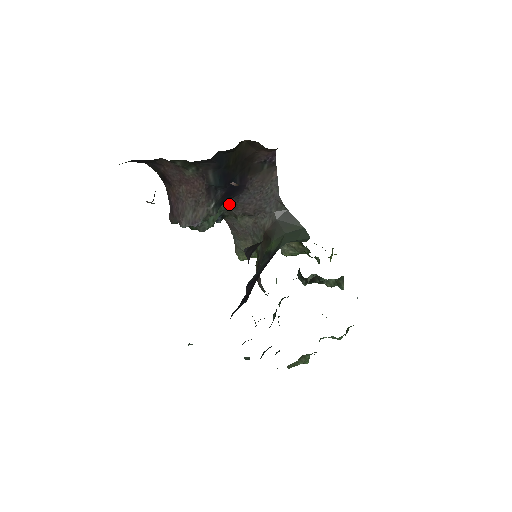
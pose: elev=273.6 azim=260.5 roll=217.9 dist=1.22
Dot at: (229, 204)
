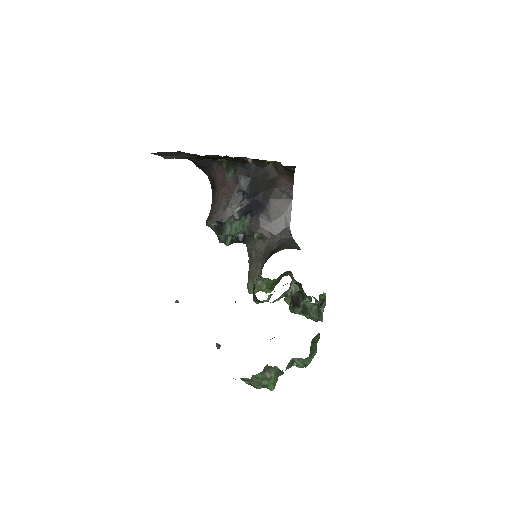
Dot at: (251, 222)
